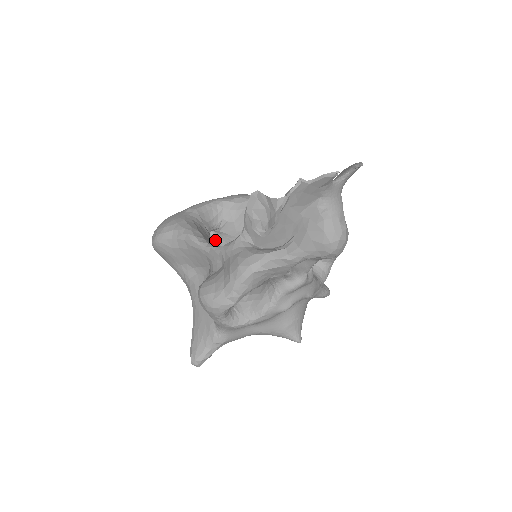
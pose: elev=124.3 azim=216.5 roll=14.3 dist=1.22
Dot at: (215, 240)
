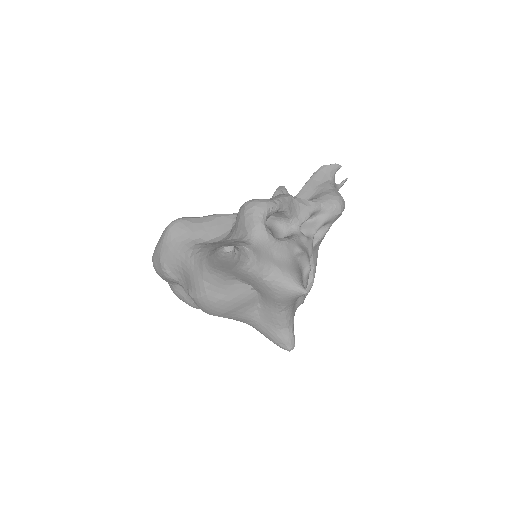
Dot at: occluded
